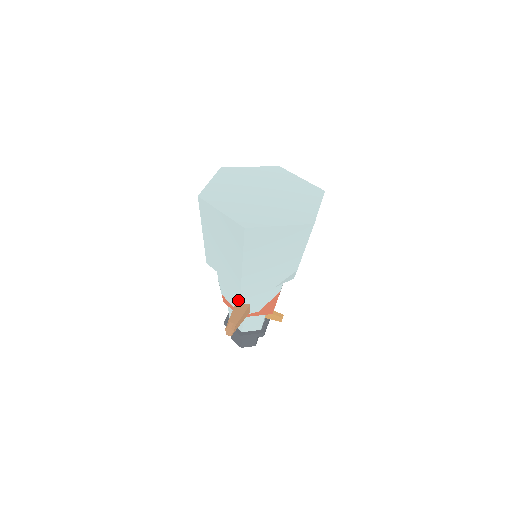
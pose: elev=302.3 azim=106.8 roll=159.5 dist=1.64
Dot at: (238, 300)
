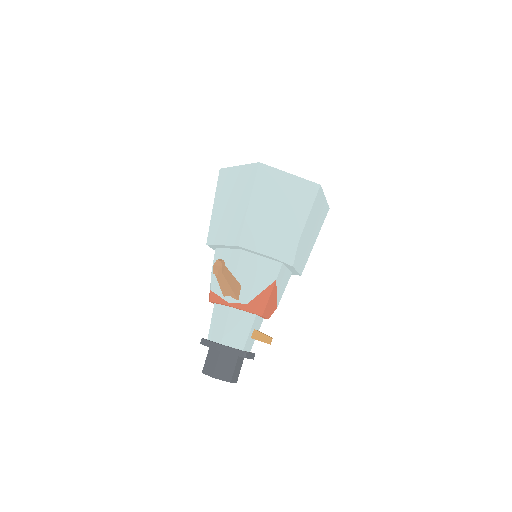
Dot at: occluded
